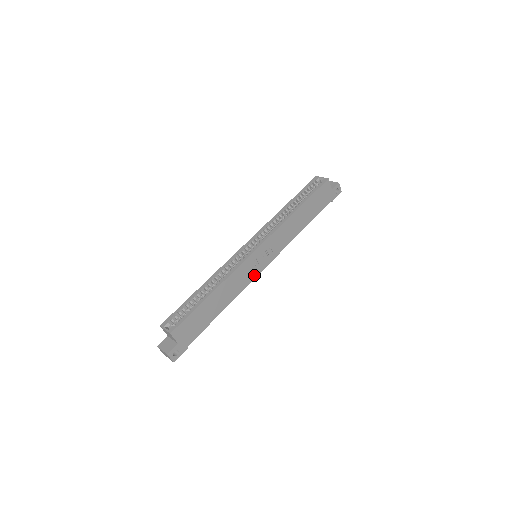
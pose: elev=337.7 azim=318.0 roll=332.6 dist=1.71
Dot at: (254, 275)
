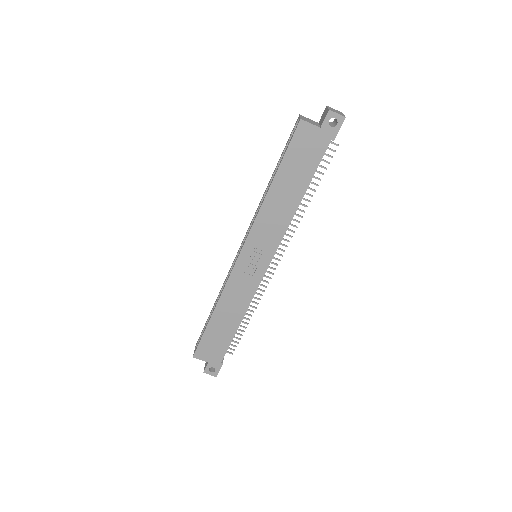
Dot at: (257, 280)
